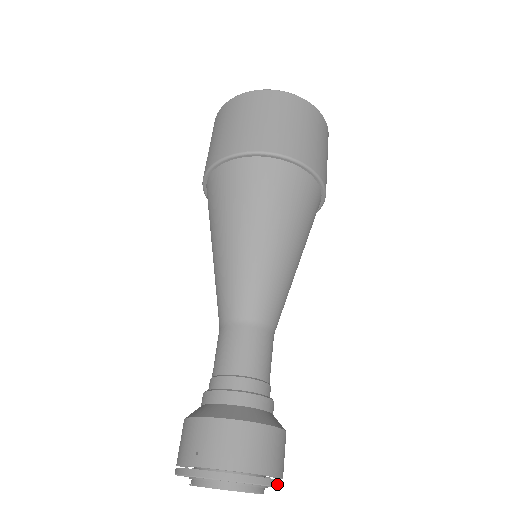
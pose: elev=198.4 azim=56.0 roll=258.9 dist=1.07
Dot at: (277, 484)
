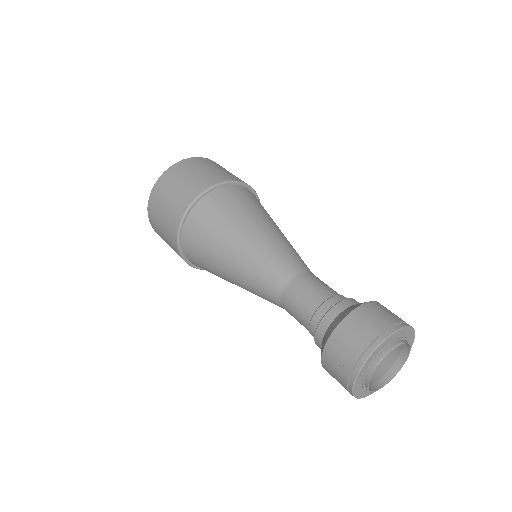
Dot at: (403, 326)
